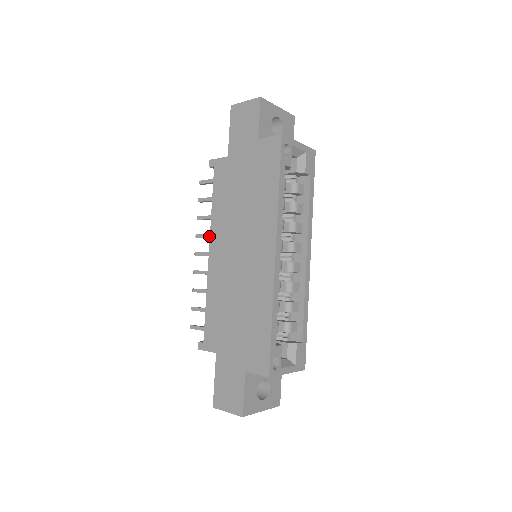
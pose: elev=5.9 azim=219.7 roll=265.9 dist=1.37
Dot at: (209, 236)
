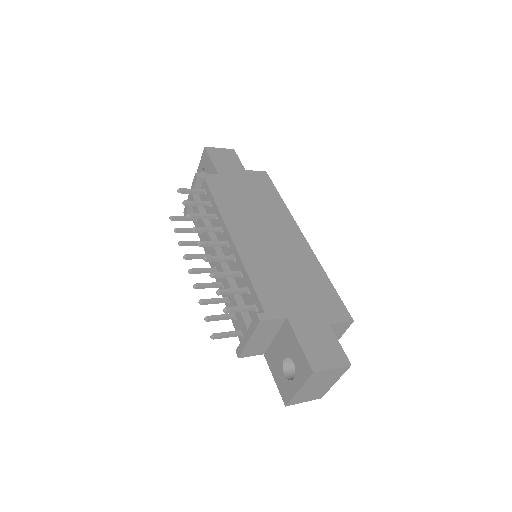
Dot at: (215, 228)
